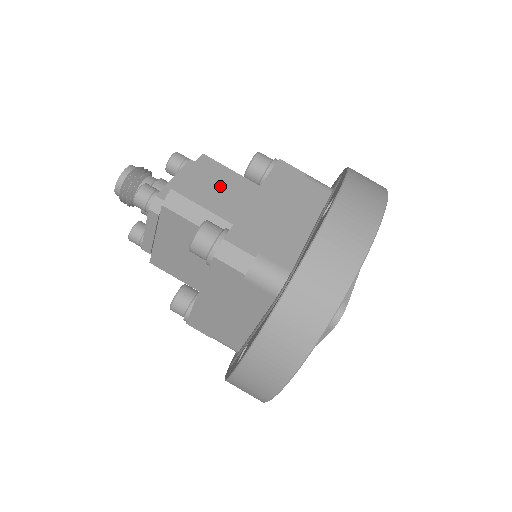
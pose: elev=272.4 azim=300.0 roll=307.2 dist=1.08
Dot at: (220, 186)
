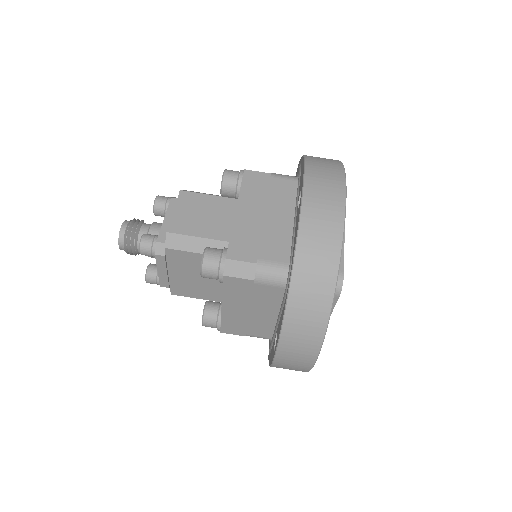
Dot at: (205, 213)
